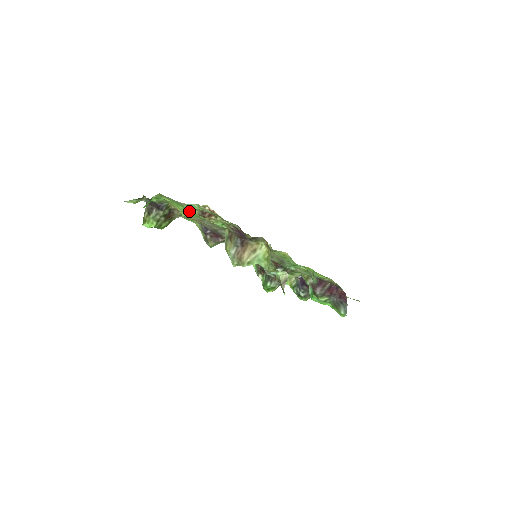
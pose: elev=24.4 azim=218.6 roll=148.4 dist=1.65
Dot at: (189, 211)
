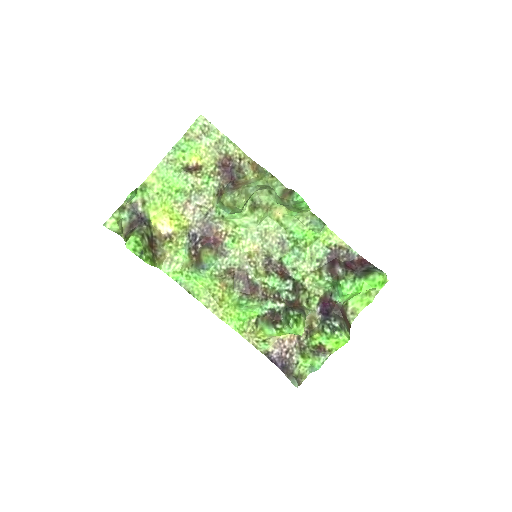
Dot at: (175, 188)
